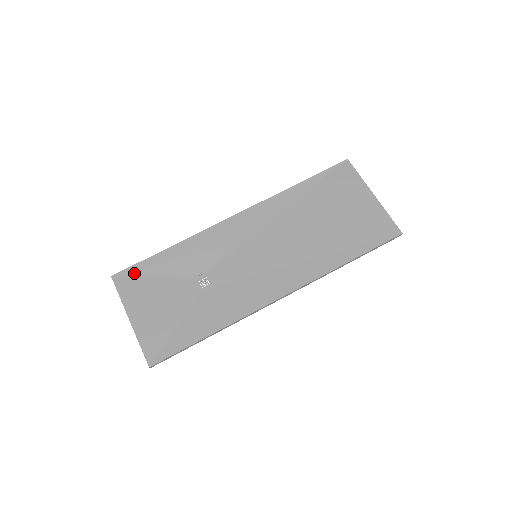
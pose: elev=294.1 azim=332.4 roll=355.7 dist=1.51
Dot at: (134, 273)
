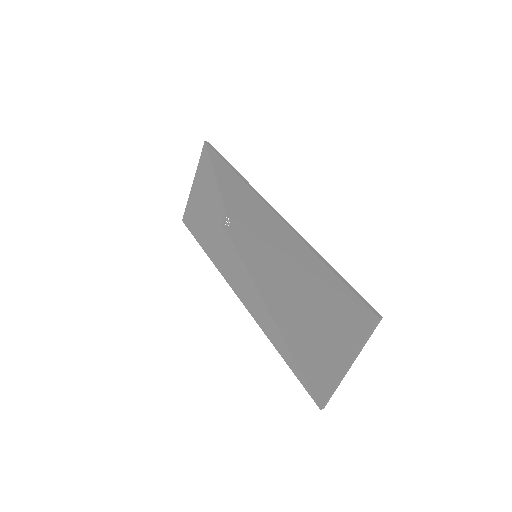
Dot at: (212, 158)
